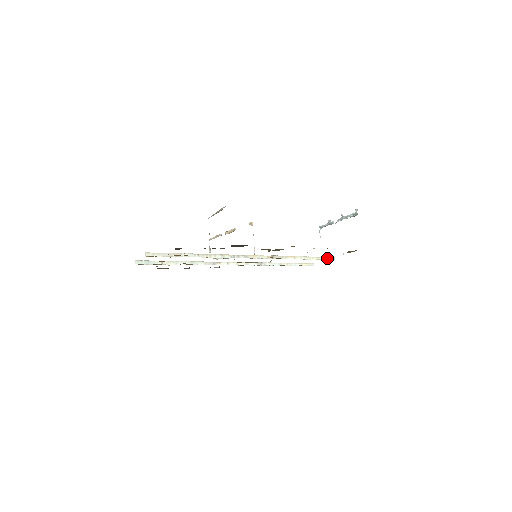
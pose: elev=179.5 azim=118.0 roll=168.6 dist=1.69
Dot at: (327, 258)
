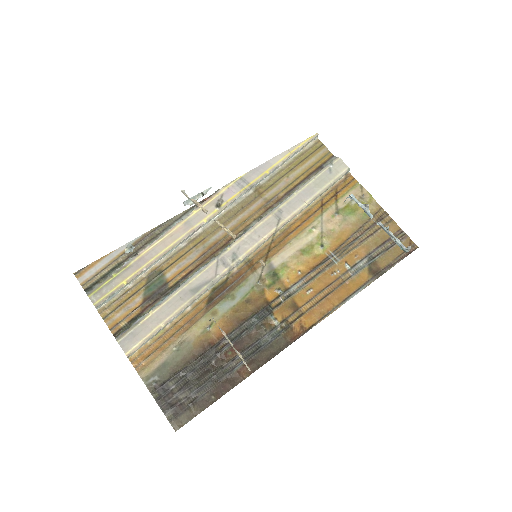
Dot at: (340, 178)
